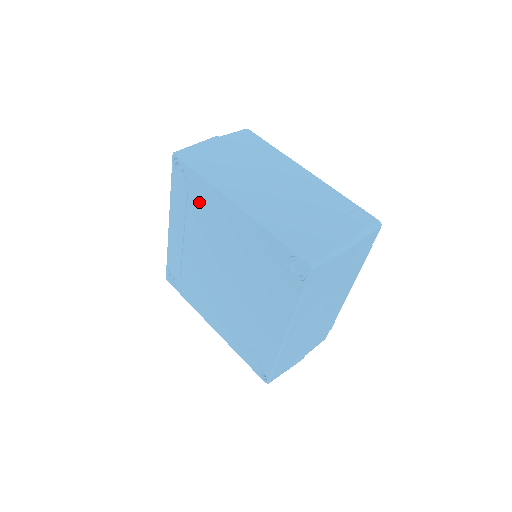
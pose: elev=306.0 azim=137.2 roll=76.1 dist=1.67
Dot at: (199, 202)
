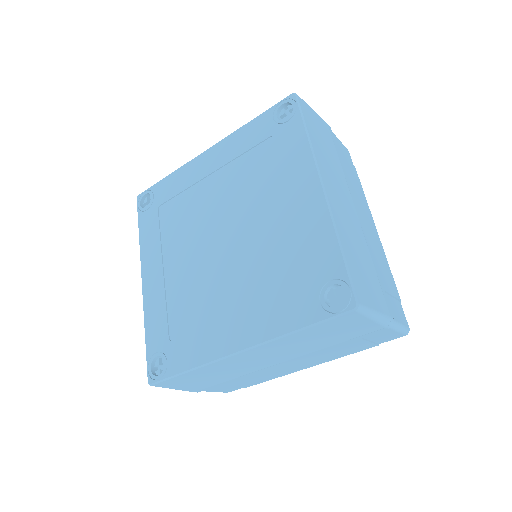
Dot at: (274, 155)
